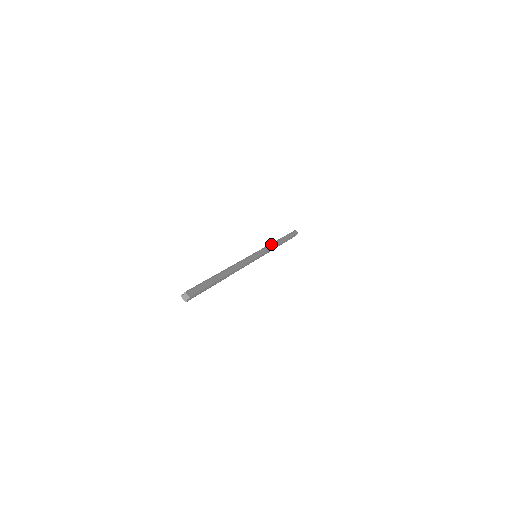
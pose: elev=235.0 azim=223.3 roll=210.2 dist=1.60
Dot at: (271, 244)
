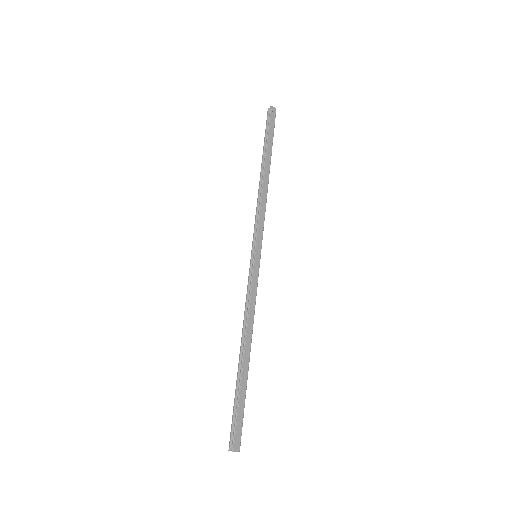
Dot at: (261, 203)
